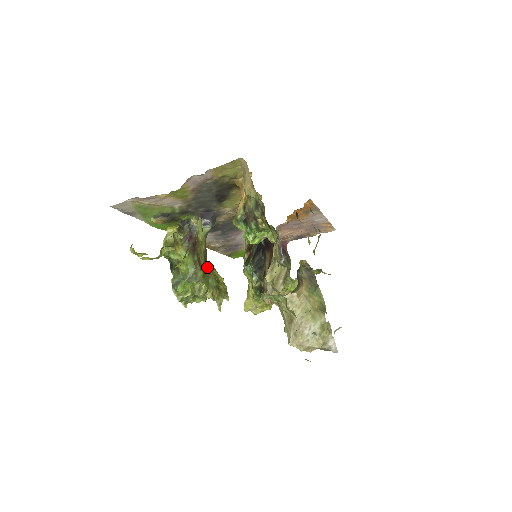
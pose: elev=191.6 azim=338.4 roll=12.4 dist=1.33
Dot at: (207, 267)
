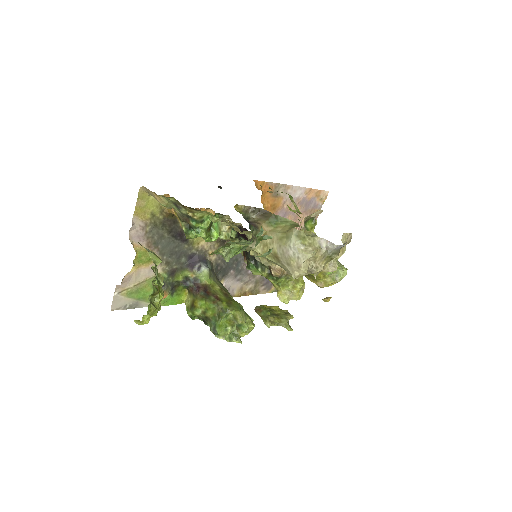
Dot at: occluded
